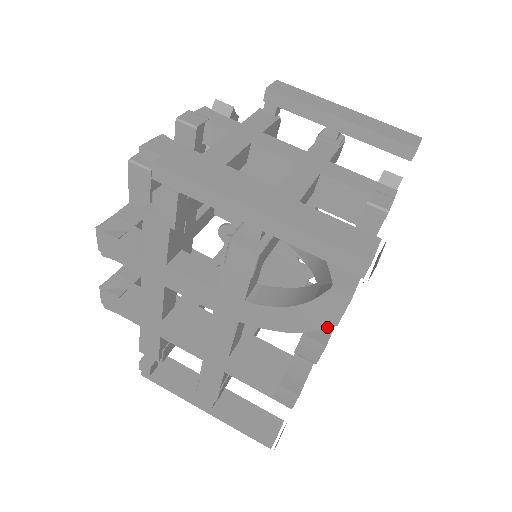
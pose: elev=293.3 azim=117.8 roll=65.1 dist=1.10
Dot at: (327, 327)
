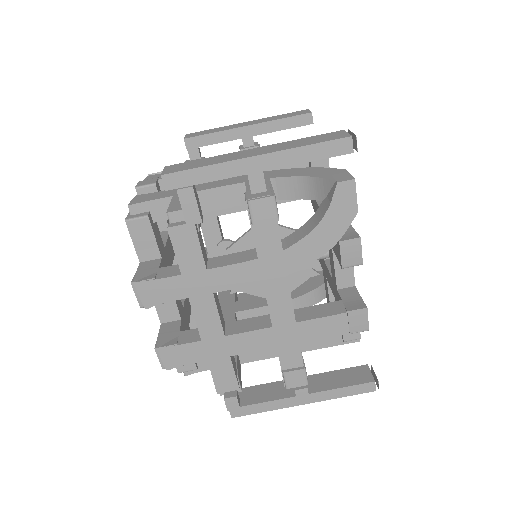
Dot at: (352, 220)
